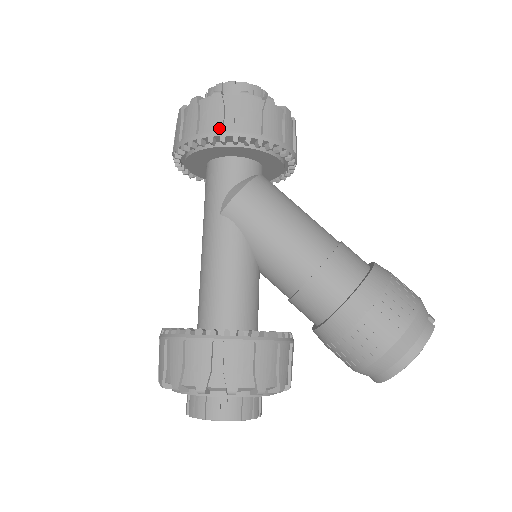
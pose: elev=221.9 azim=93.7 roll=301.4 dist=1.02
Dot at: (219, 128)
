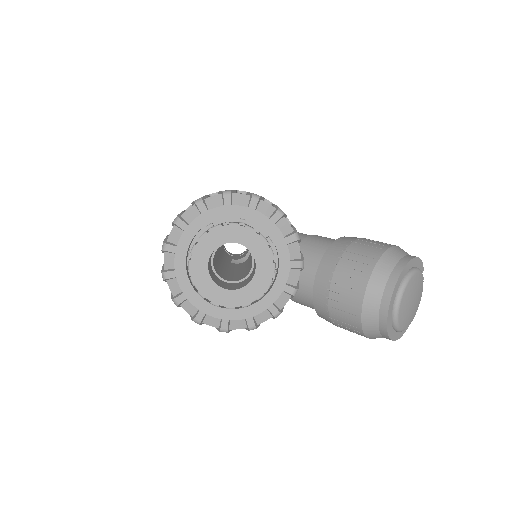
Dot at: occluded
